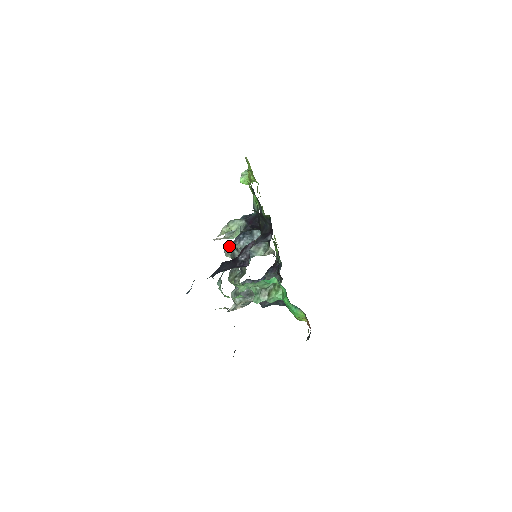
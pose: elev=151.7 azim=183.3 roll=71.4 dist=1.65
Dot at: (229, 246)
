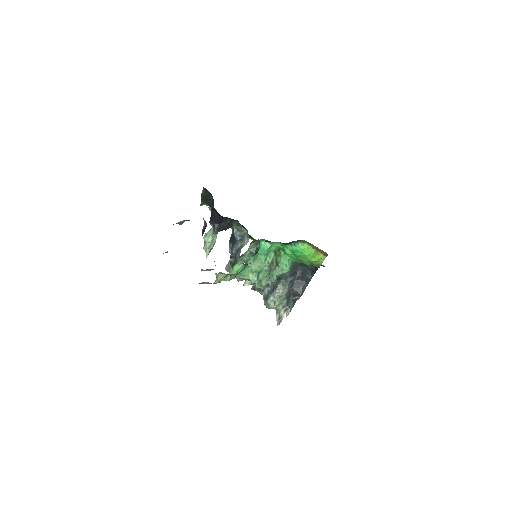
Dot at: (227, 264)
